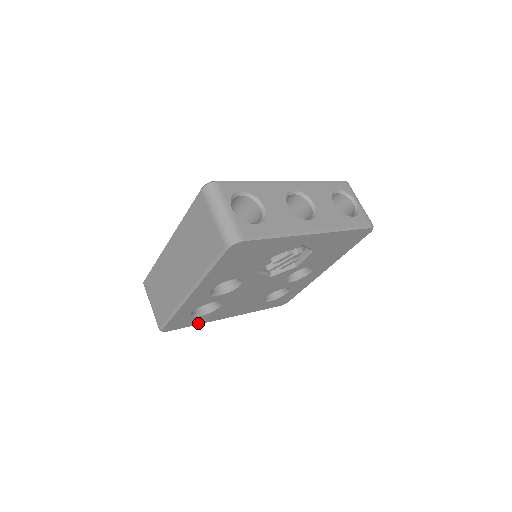
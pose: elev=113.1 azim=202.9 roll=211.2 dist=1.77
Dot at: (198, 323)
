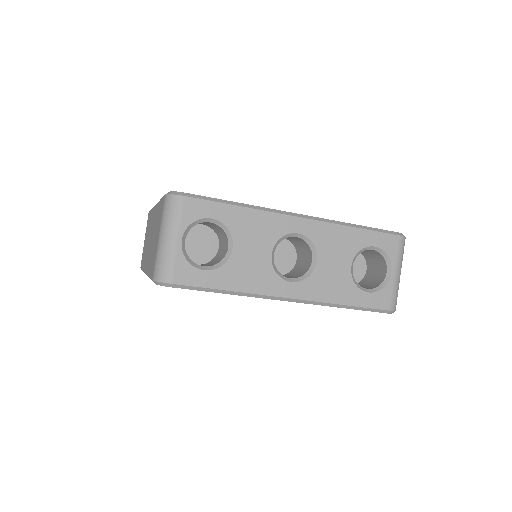
Dot at: occluded
